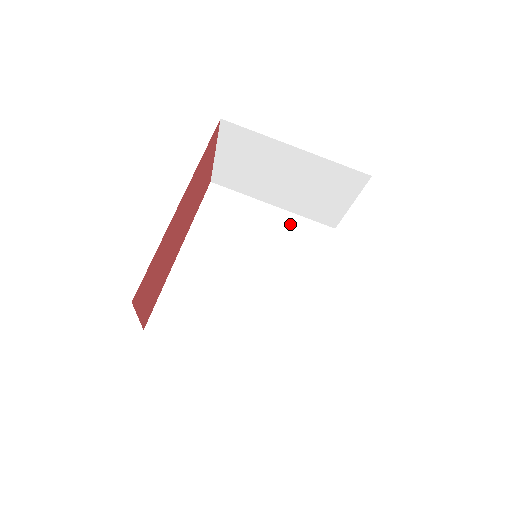
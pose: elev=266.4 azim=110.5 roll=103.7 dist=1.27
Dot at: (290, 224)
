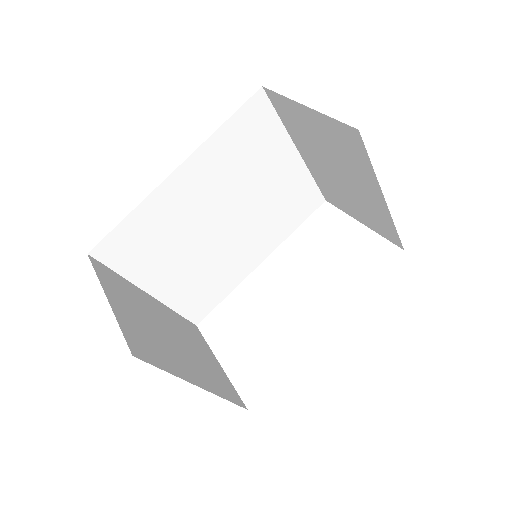
Dot at: (297, 181)
